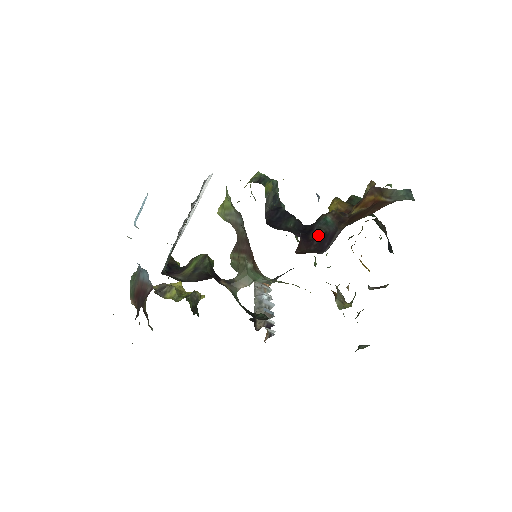
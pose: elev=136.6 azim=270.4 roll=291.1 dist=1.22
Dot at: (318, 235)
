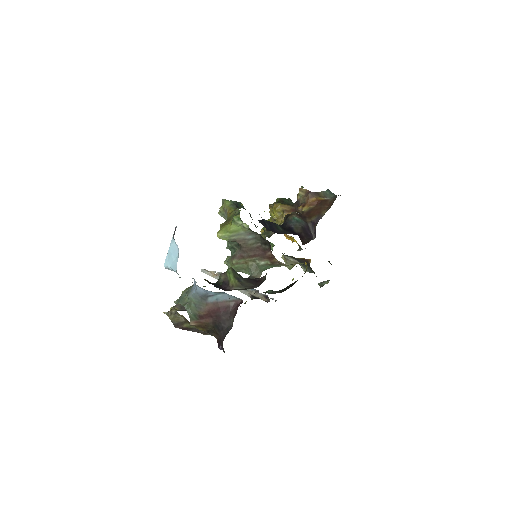
Dot at: (300, 230)
